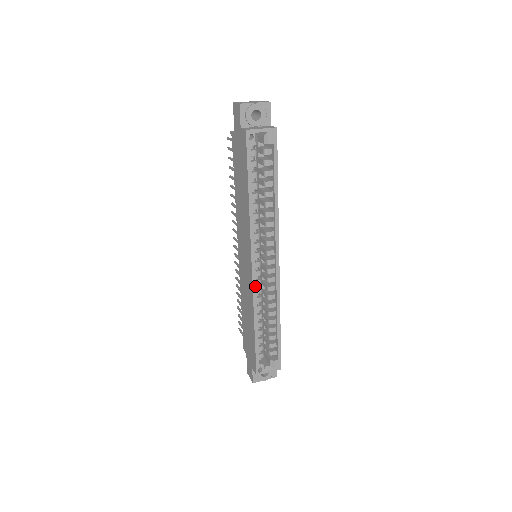
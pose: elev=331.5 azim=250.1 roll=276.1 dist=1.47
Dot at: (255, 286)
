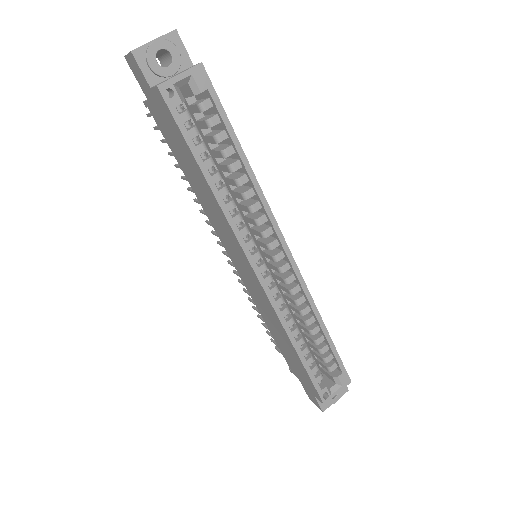
Dot at: (272, 298)
